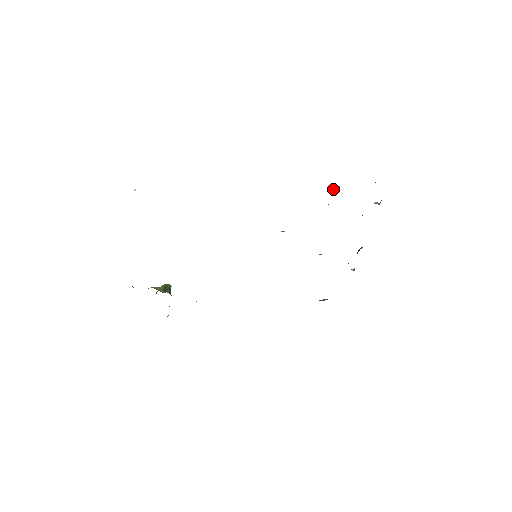
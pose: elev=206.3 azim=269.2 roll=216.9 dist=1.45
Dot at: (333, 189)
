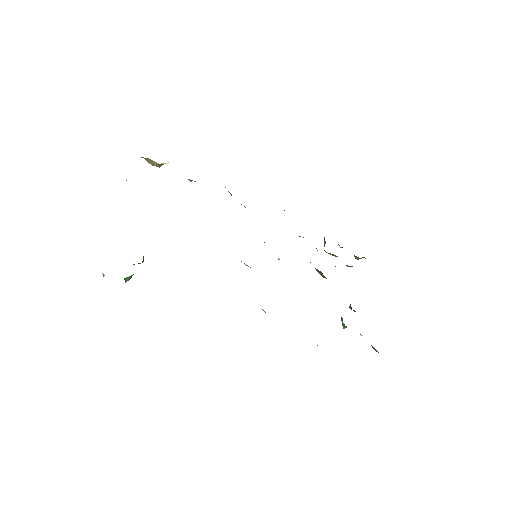
Dot at: occluded
